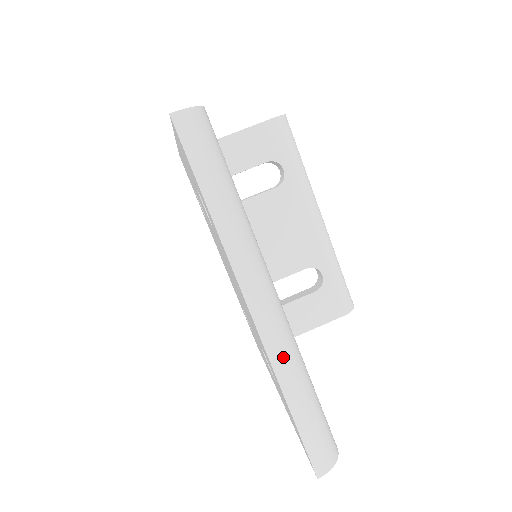
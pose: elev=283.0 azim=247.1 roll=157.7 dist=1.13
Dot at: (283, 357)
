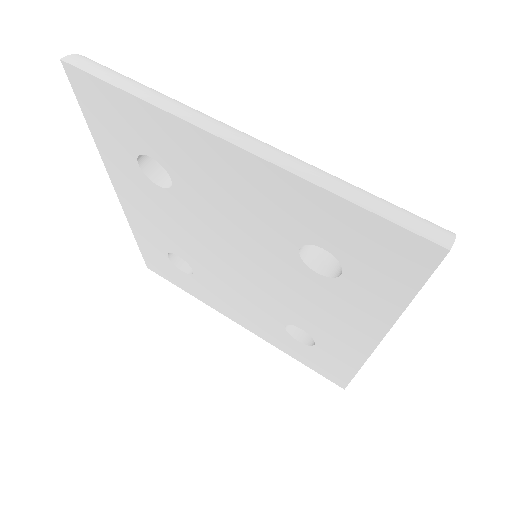
Dot at: (296, 163)
